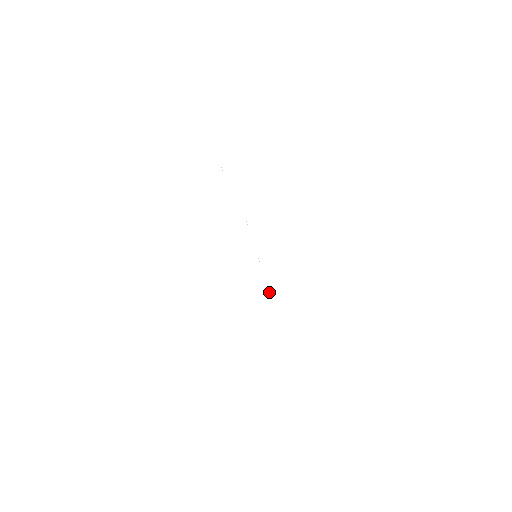
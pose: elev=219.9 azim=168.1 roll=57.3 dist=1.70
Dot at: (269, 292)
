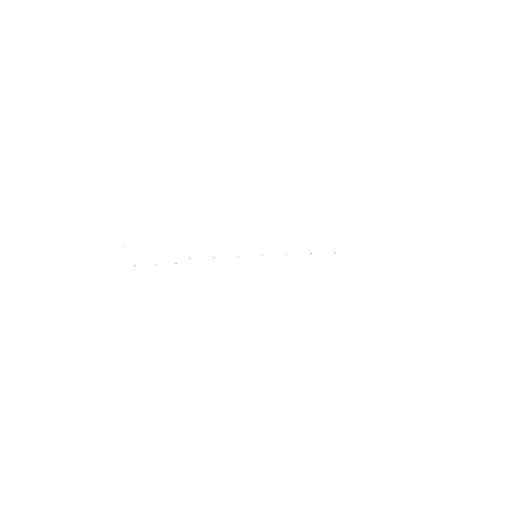
Dot at: occluded
